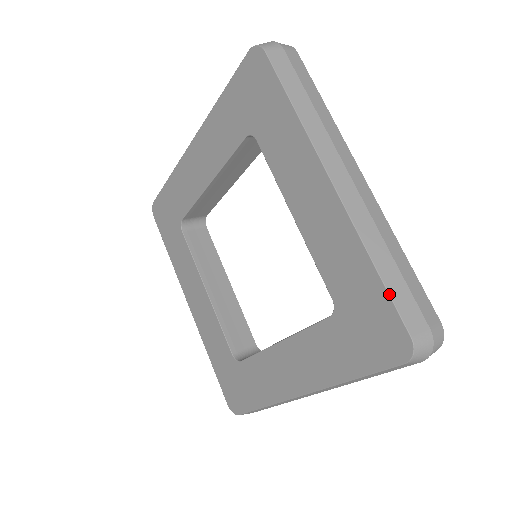
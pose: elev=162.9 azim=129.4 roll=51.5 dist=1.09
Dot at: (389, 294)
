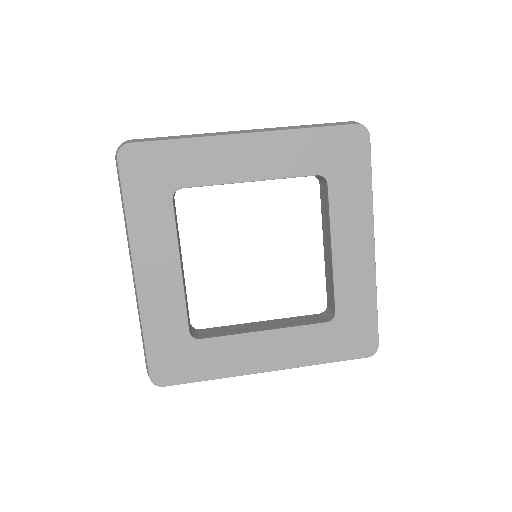
Dot at: (328, 126)
